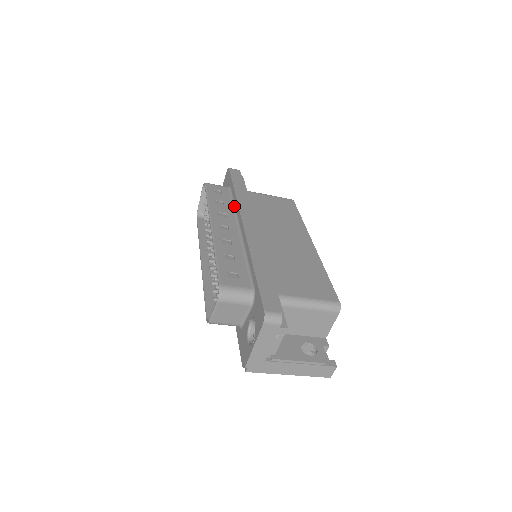
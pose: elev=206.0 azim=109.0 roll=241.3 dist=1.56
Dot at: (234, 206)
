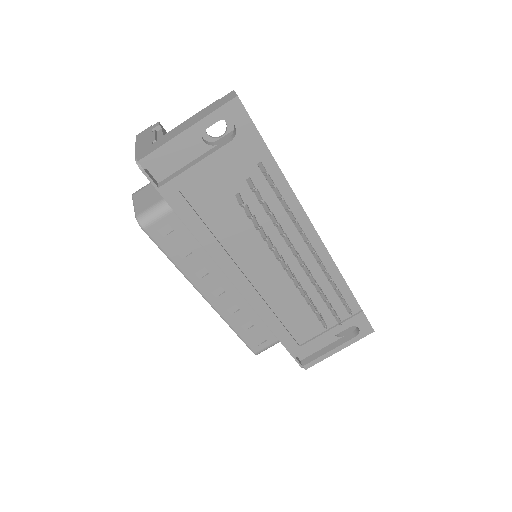
Dot at: occluded
